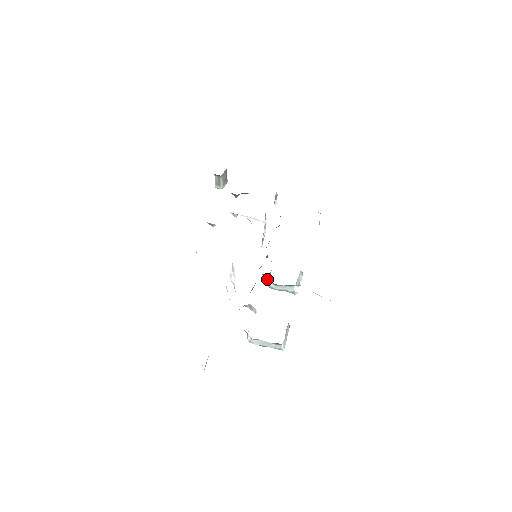
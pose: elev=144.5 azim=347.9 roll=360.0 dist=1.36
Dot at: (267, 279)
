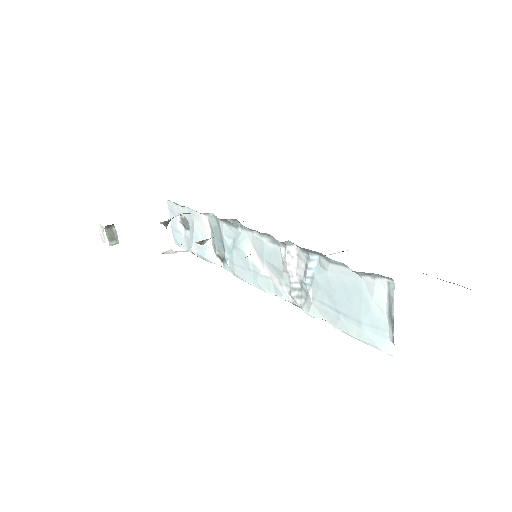
Dot at: occluded
